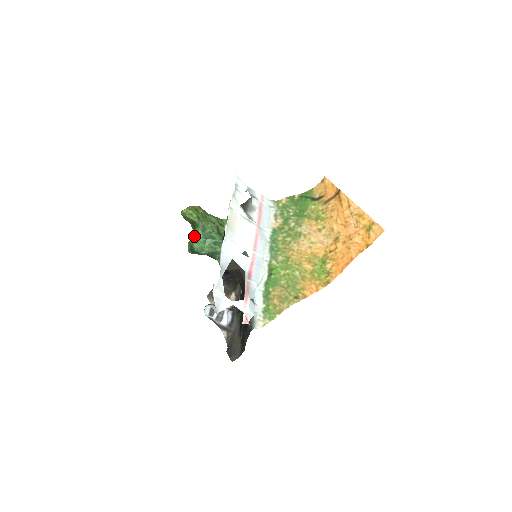
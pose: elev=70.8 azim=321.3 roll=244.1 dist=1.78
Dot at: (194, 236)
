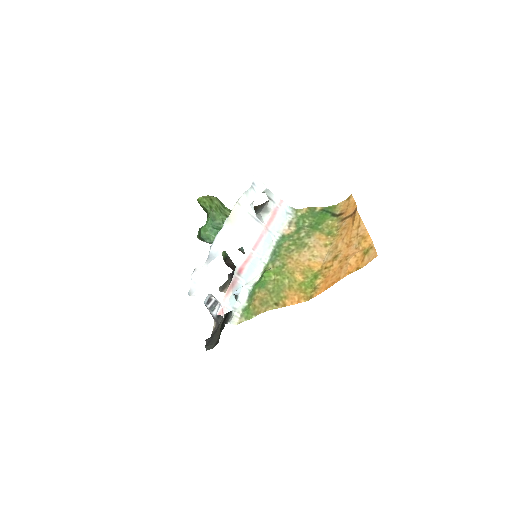
Dot at: occluded
